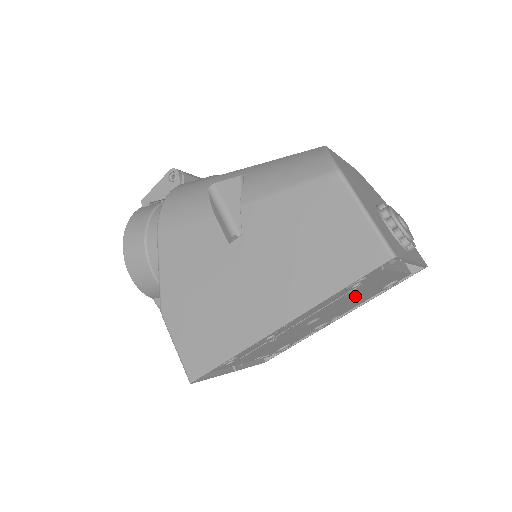
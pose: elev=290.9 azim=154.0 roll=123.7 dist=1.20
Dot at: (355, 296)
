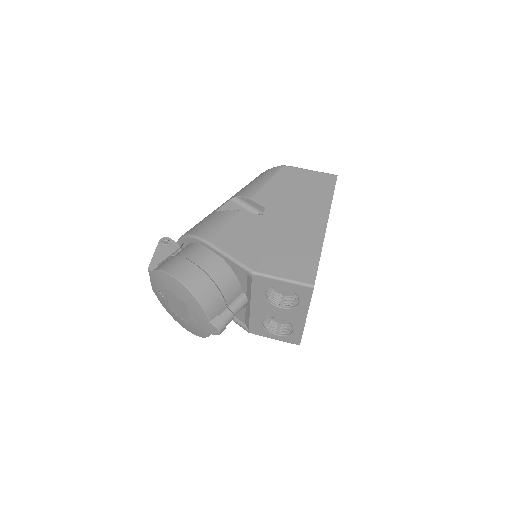
Dot at: occluded
